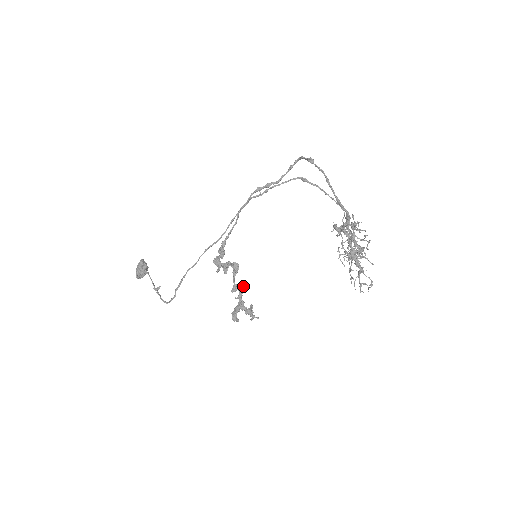
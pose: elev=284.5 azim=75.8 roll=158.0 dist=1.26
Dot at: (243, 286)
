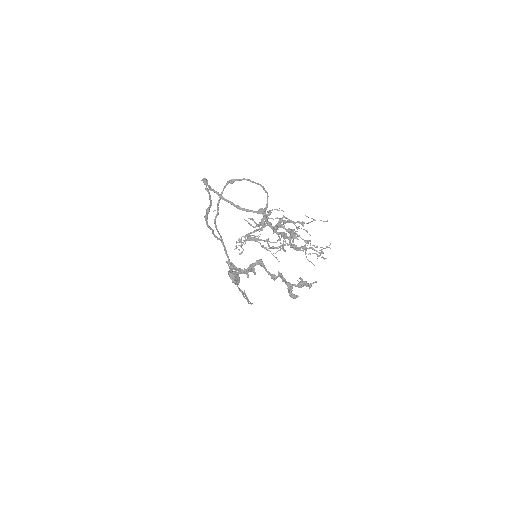
Dot at: (278, 272)
